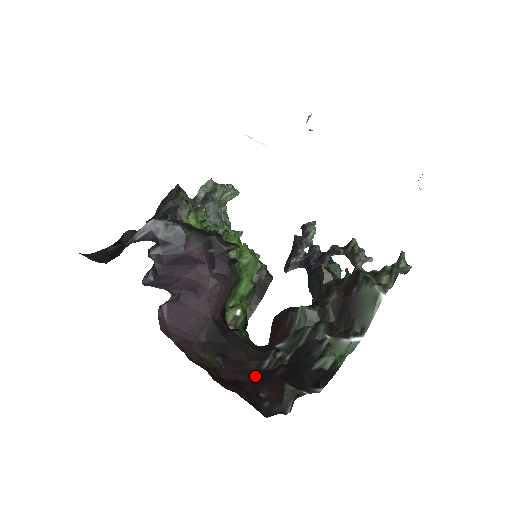
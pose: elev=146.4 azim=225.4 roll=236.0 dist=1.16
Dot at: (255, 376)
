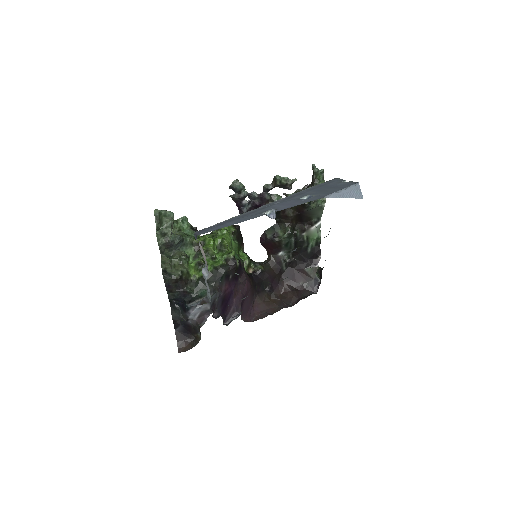
Dot at: occluded
